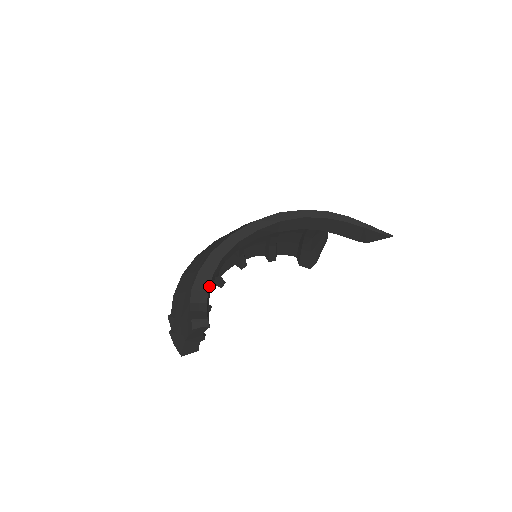
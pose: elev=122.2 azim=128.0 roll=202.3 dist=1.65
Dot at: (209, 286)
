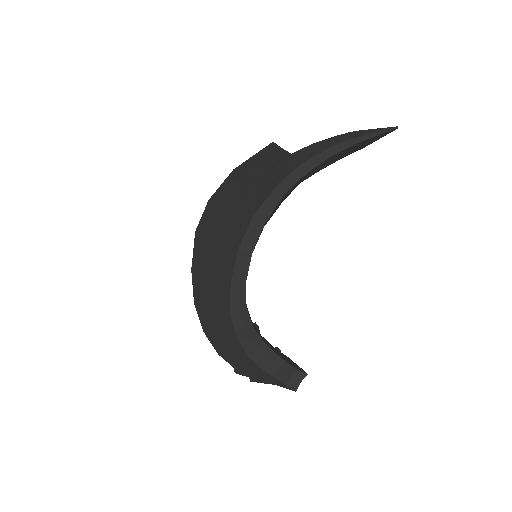
Dot at: (261, 340)
